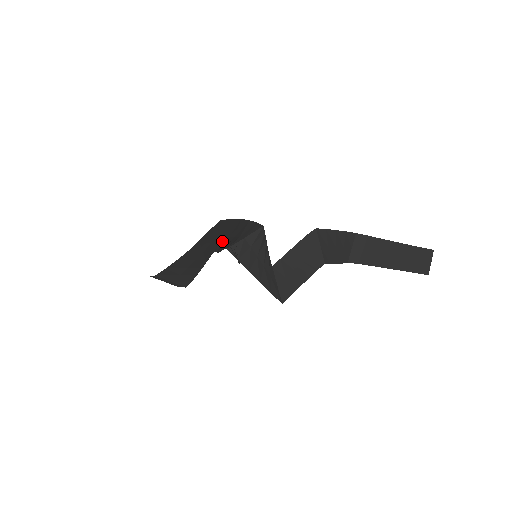
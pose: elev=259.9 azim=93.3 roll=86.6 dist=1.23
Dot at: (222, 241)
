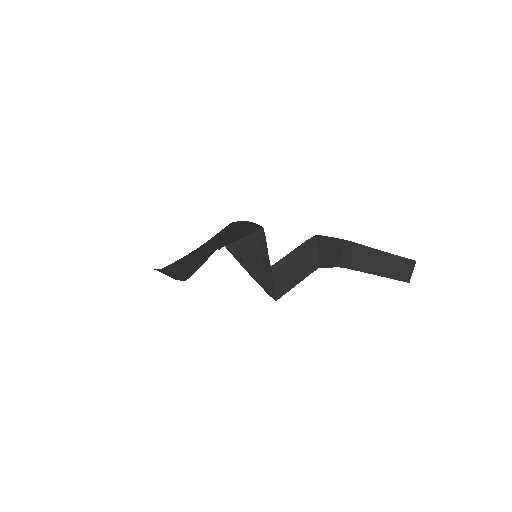
Dot at: (226, 240)
